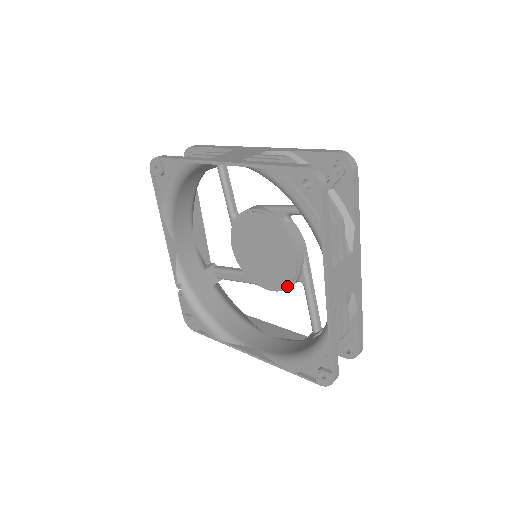
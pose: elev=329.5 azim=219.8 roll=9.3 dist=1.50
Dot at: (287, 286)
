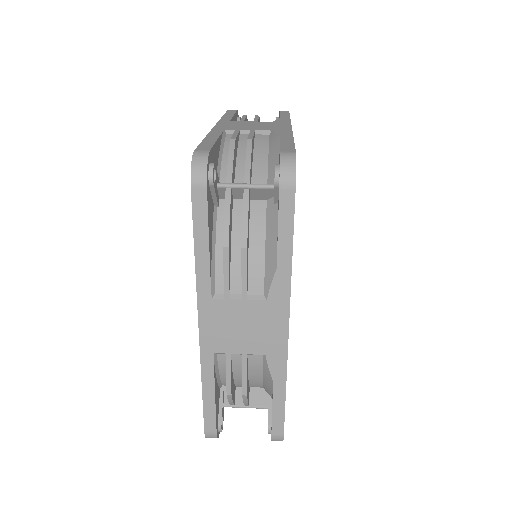
Dot at: occluded
